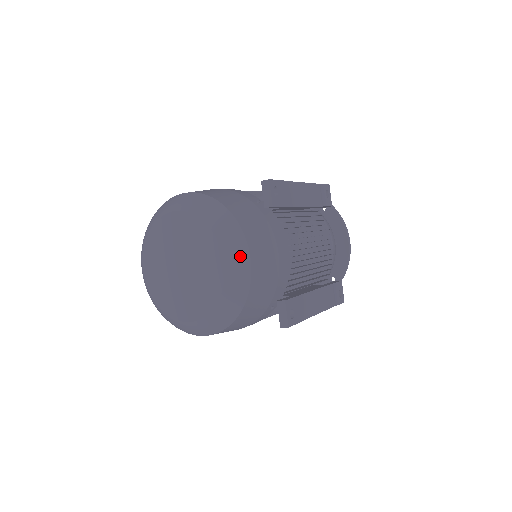
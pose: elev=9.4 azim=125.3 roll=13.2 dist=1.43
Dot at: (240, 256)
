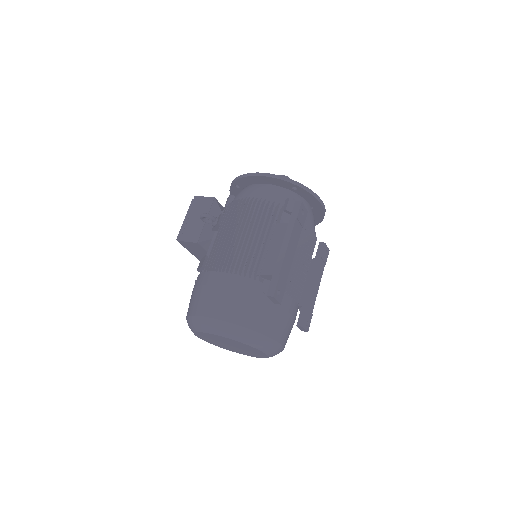
Dot at: (274, 348)
